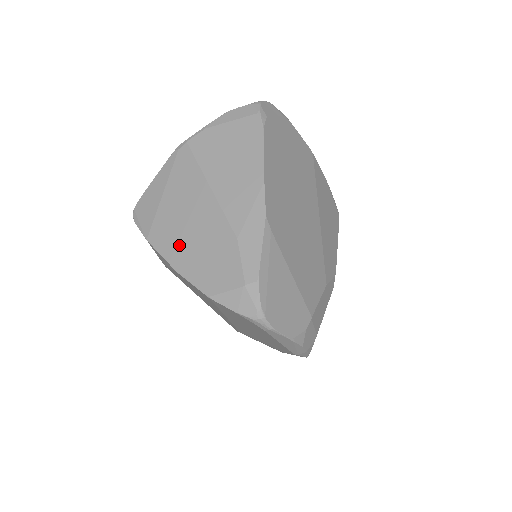
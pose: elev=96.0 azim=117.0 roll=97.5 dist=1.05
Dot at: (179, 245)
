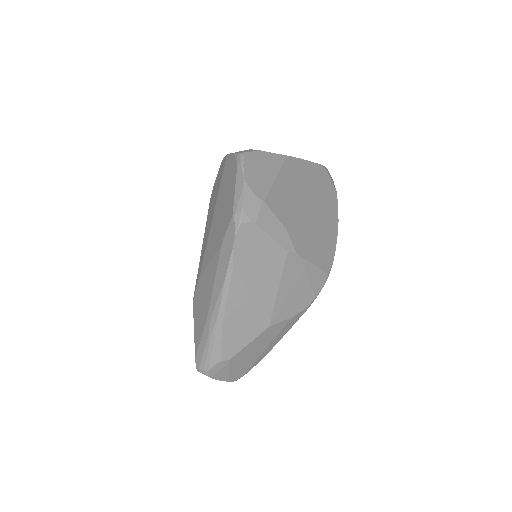
Dot at: occluded
